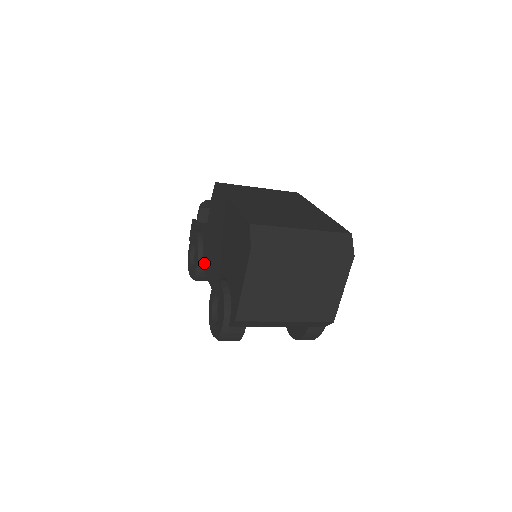
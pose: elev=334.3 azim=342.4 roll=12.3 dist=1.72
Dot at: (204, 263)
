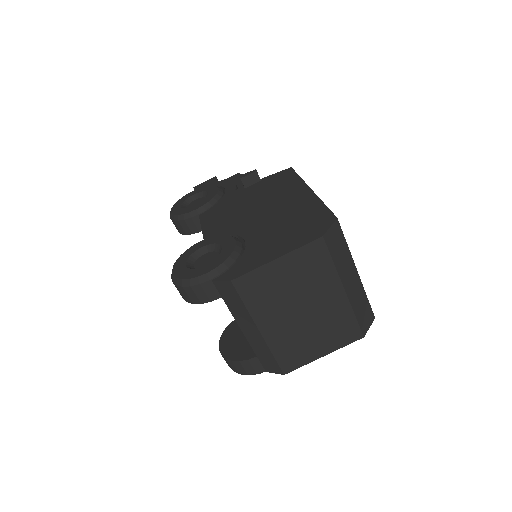
Dot at: (208, 214)
